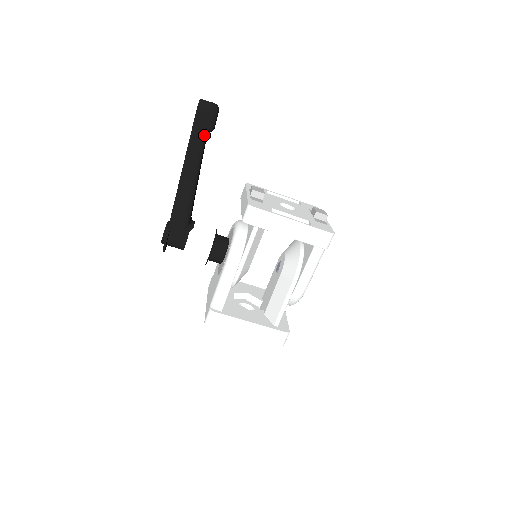
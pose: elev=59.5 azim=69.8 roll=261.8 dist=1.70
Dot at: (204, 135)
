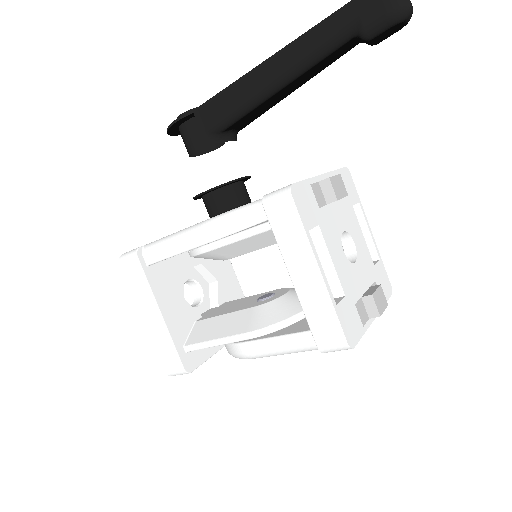
Dot at: (347, 34)
